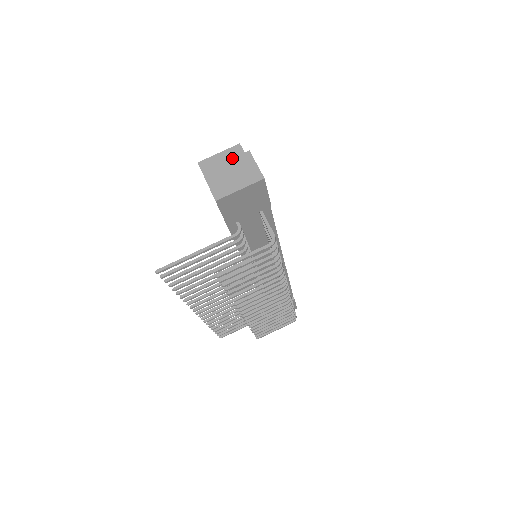
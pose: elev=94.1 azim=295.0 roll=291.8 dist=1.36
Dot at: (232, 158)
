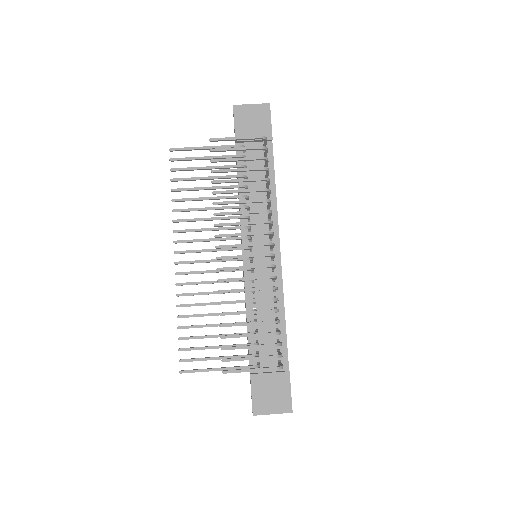
Dot at: occluded
